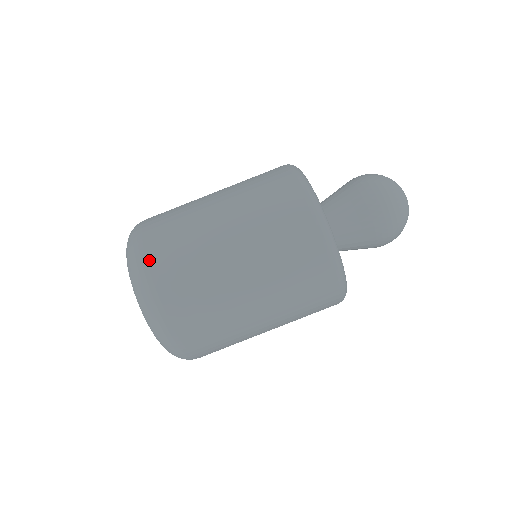
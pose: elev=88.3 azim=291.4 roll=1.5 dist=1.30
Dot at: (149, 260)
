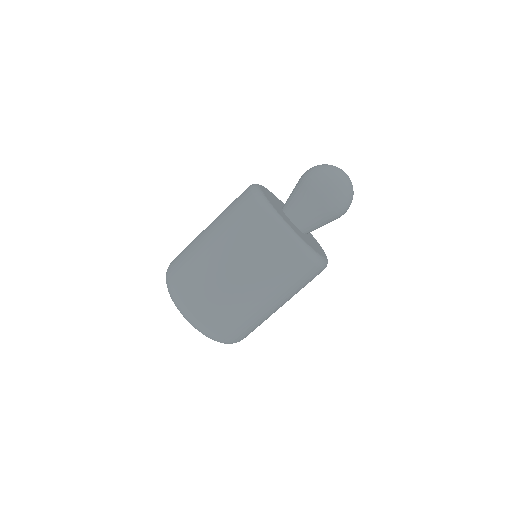
Dot at: (172, 268)
